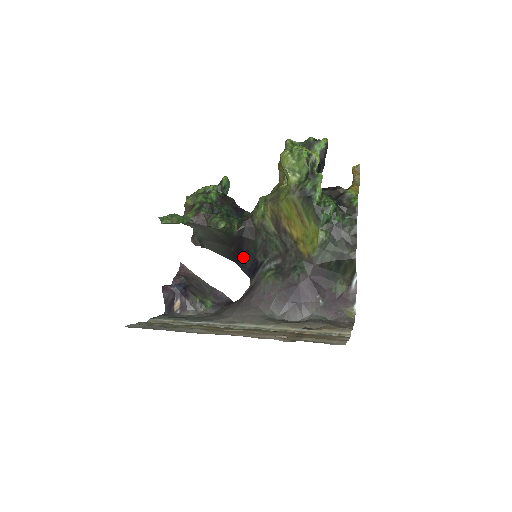
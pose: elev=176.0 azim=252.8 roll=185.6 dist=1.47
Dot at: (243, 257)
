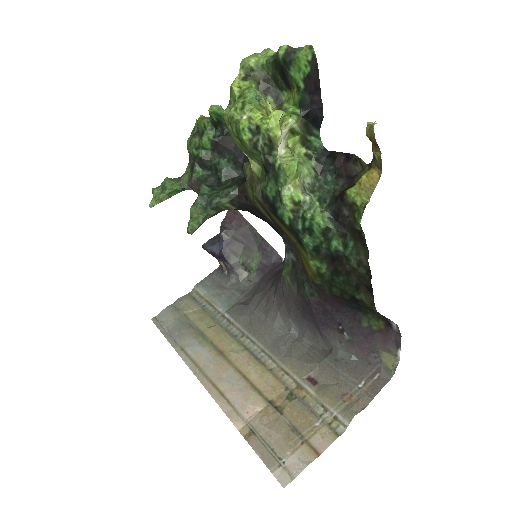
Dot at: occluded
